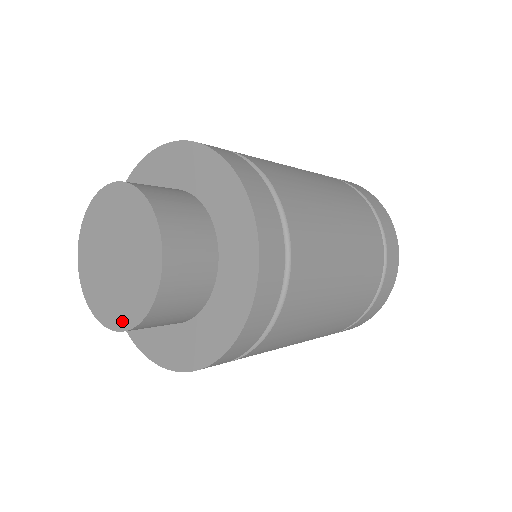
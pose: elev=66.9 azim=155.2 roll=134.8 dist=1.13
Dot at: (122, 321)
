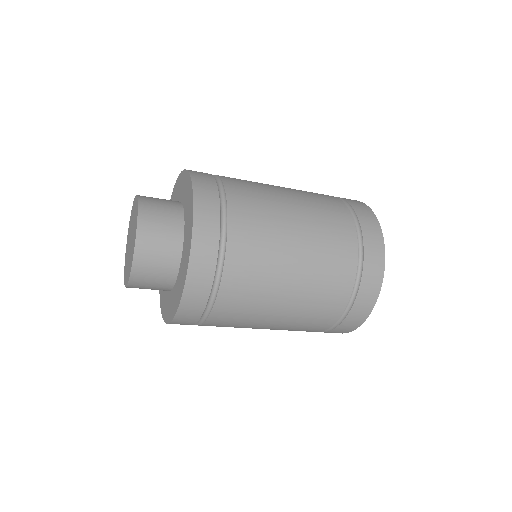
Dot at: (130, 269)
